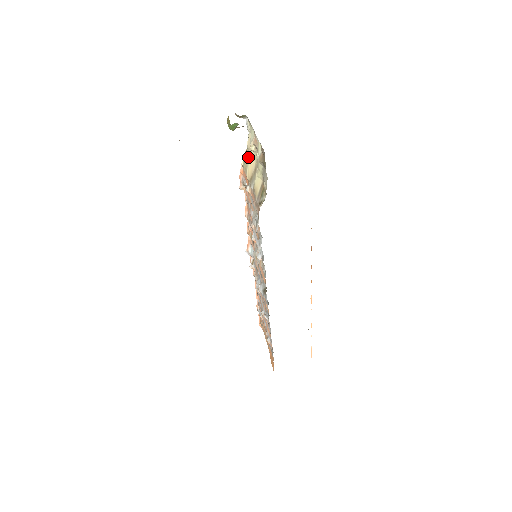
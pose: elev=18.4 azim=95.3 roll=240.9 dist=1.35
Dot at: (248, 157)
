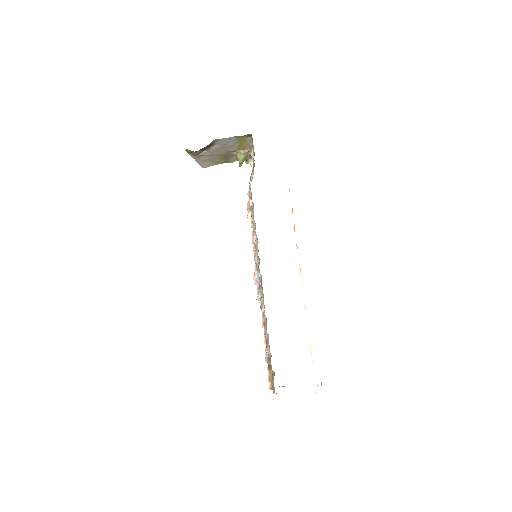
Dot at: occluded
